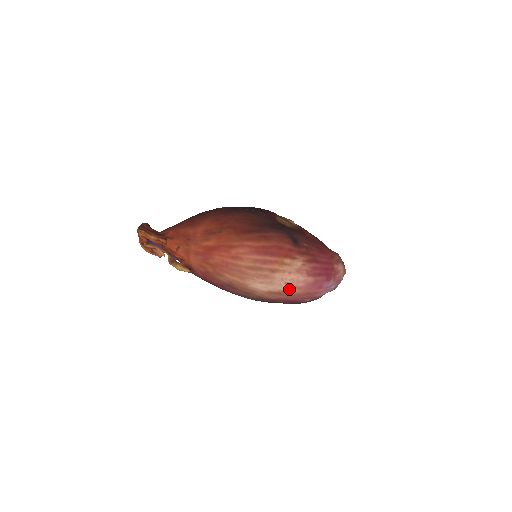
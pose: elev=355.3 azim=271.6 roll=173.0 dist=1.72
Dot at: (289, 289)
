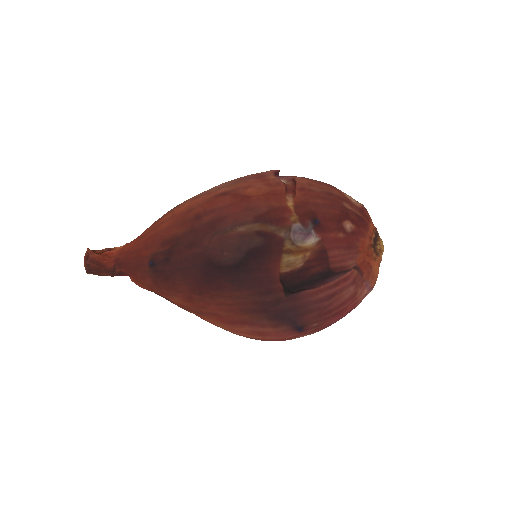
Dot at: occluded
